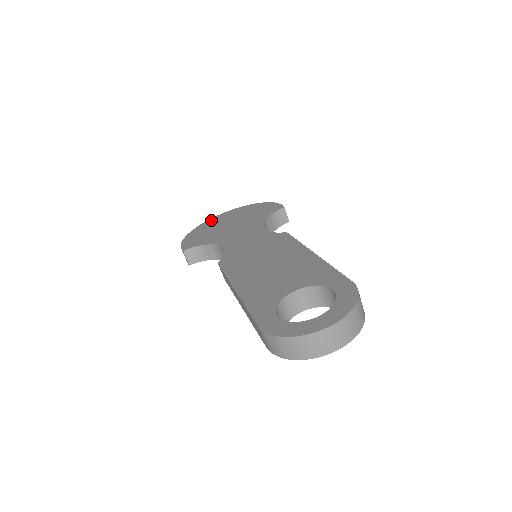
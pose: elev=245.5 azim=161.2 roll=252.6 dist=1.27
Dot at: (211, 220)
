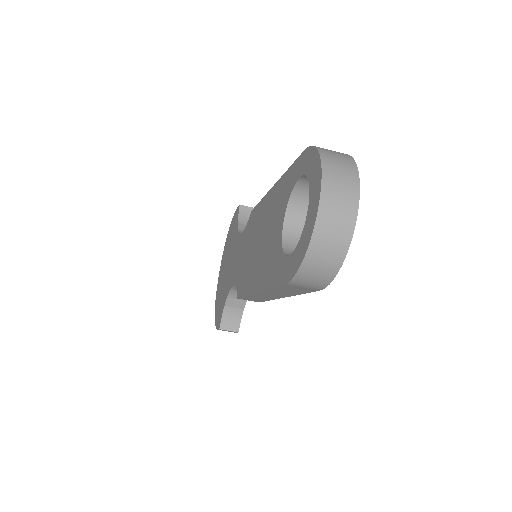
Dot at: (217, 286)
